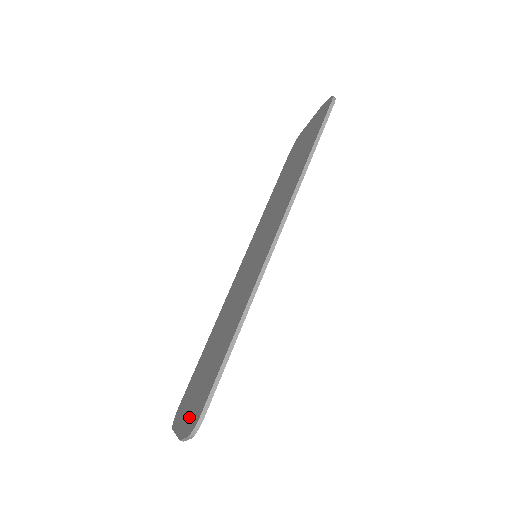
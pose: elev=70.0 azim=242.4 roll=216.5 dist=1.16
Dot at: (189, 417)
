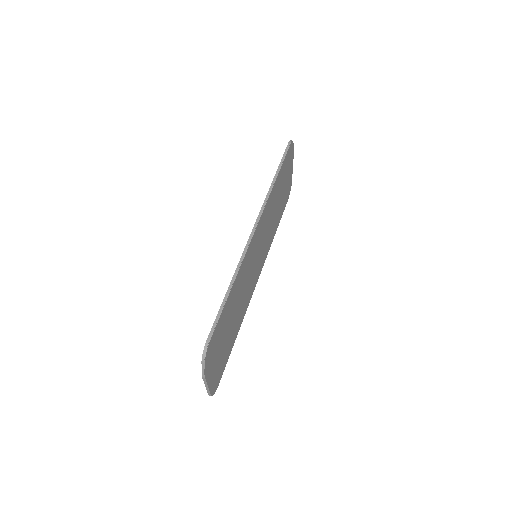
Dot at: occluded
